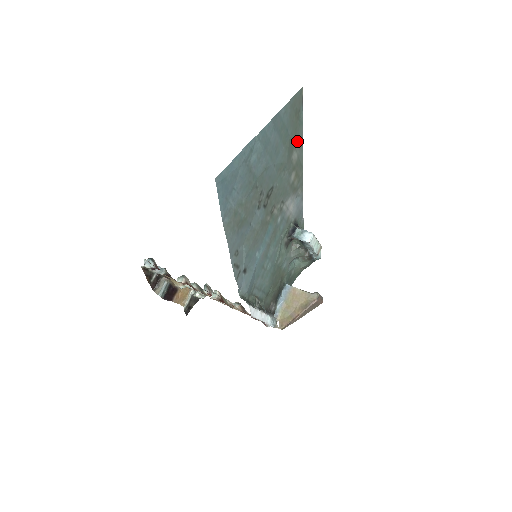
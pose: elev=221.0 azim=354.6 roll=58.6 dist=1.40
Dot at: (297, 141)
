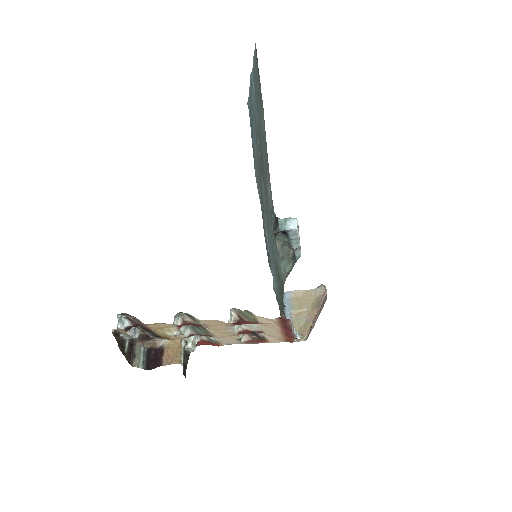
Dot at: (261, 108)
